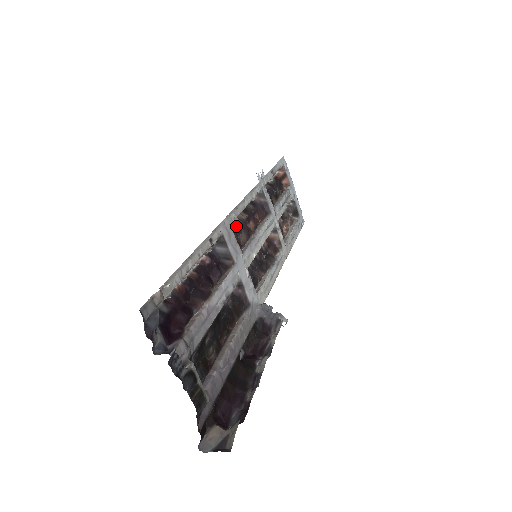
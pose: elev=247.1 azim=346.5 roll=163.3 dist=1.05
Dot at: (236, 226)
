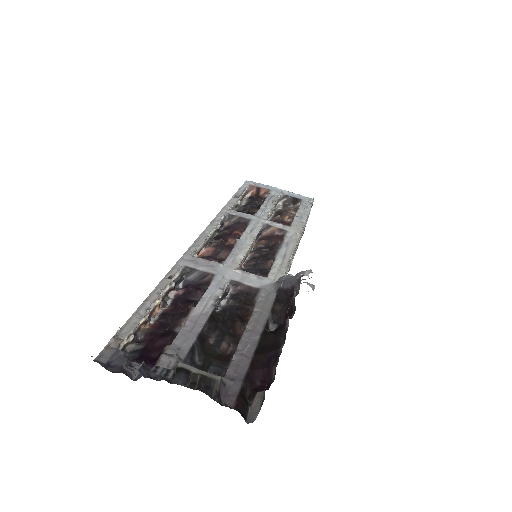
Dot at: (210, 253)
